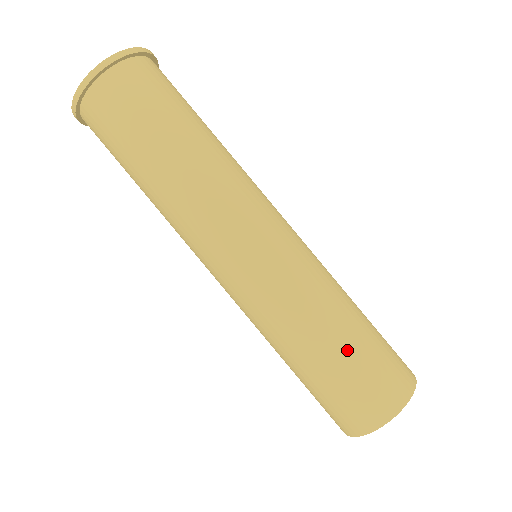
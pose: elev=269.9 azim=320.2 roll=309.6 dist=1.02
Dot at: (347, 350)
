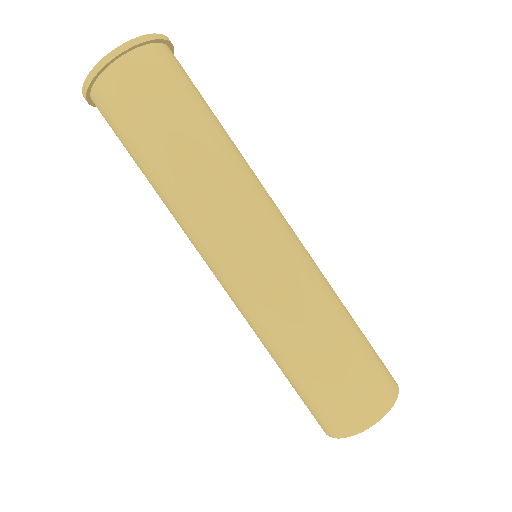
Dot at: (358, 332)
